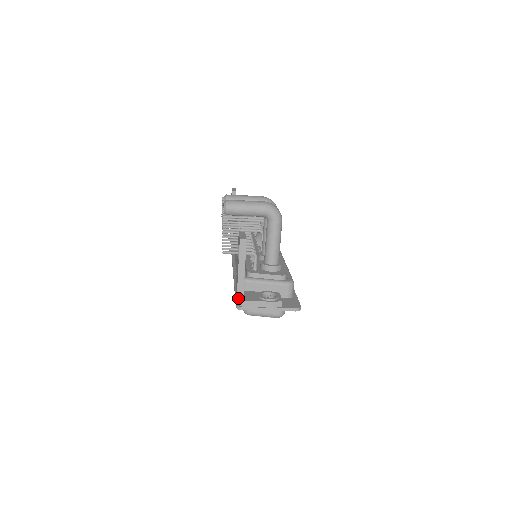
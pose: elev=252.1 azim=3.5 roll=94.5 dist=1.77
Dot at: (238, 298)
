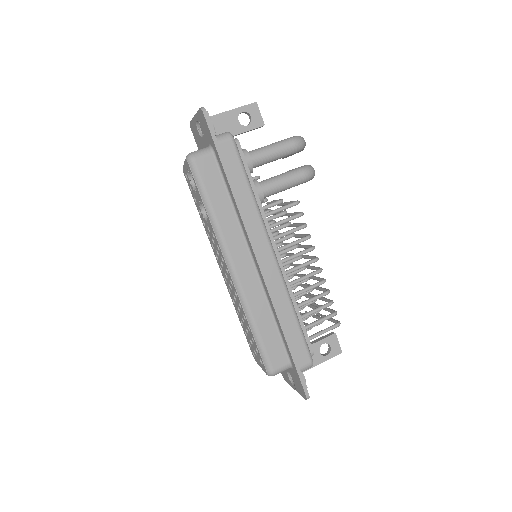
Dot at: occluded
